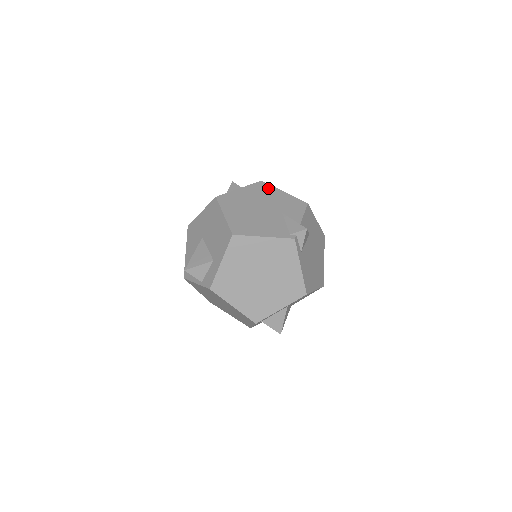
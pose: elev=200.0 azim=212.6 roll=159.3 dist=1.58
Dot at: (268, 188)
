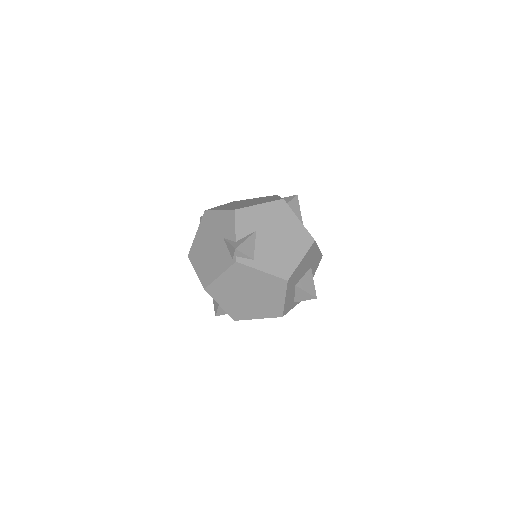
Dot at: (210, 216)
